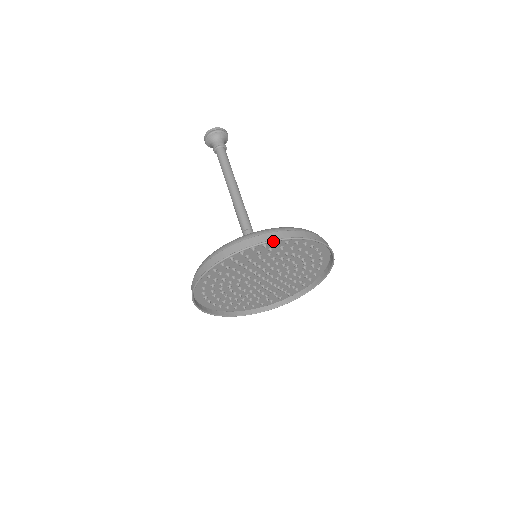
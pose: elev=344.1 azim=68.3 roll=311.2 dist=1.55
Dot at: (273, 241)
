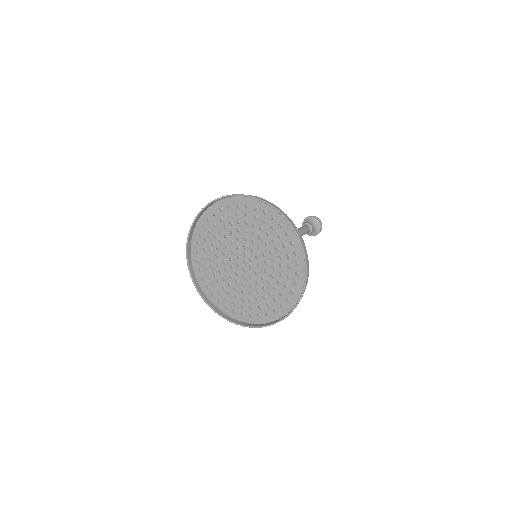
Dot at: (218, 198)
